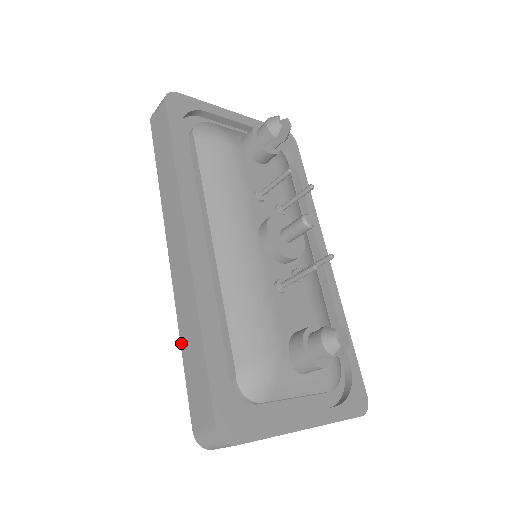
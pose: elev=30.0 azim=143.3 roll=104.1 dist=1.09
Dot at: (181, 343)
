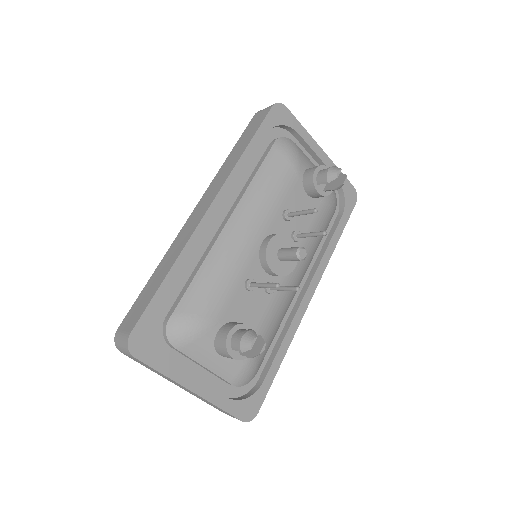
Dot at: (155, 270)
